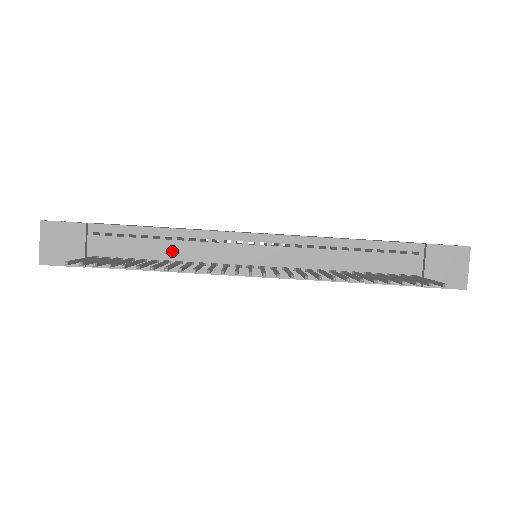
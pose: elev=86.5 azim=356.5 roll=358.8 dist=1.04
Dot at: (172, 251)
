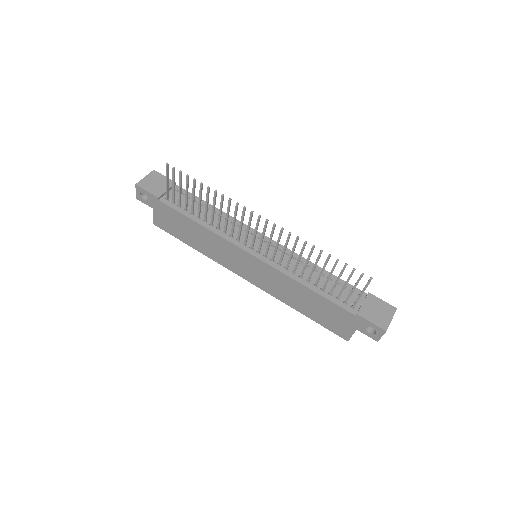
Dot at: occluded
